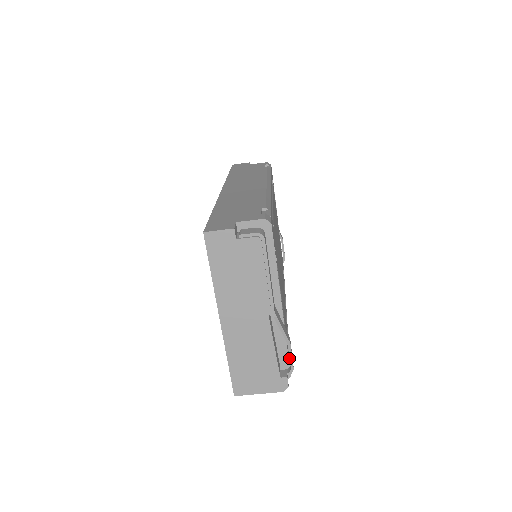
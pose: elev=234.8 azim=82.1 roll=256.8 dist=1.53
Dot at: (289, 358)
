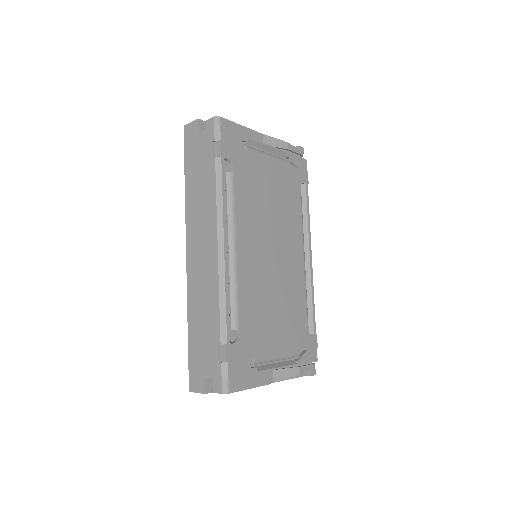
Dot at: (306, 371)
